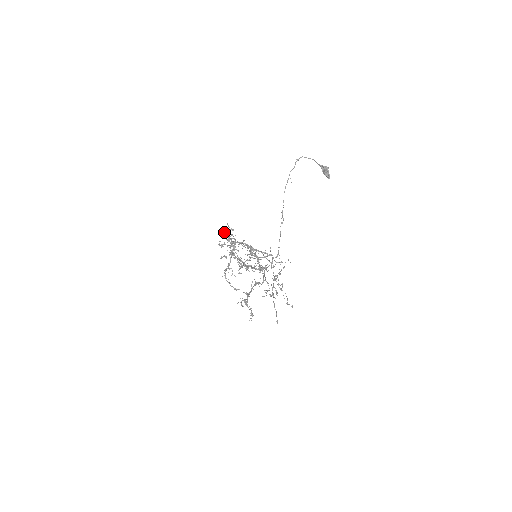
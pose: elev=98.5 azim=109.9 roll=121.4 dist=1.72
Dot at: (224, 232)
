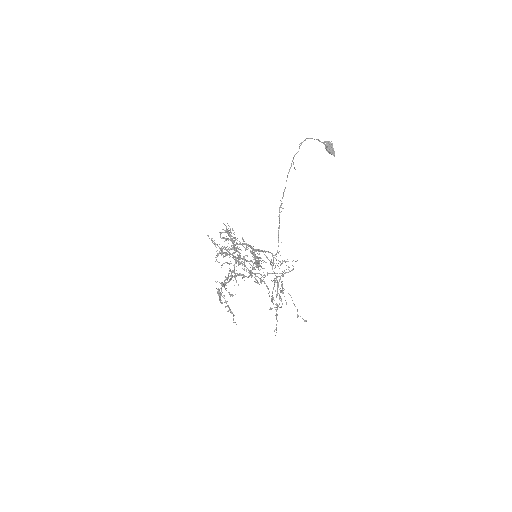
Dot at: (222, 232)
